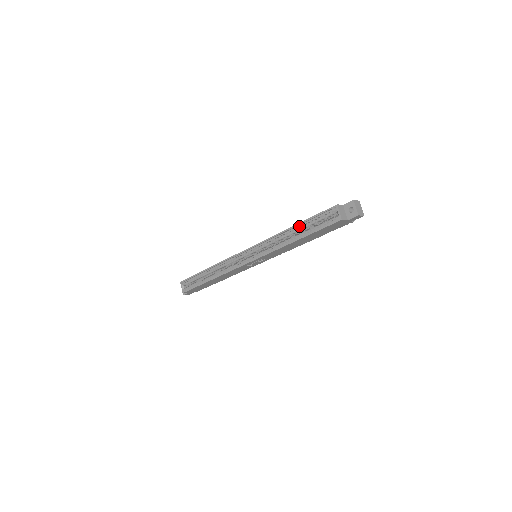
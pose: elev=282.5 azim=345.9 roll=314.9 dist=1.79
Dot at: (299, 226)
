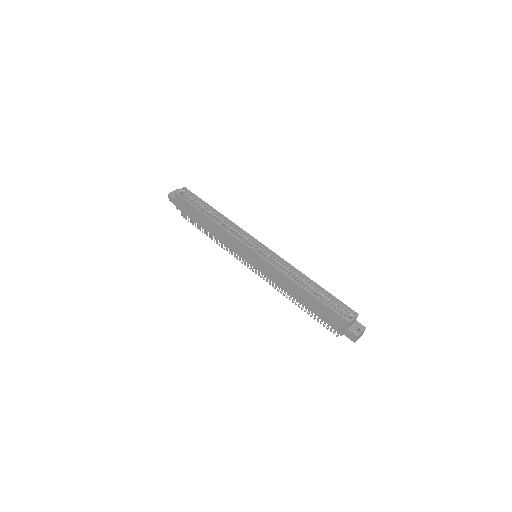
Dot at: (317, 287)
